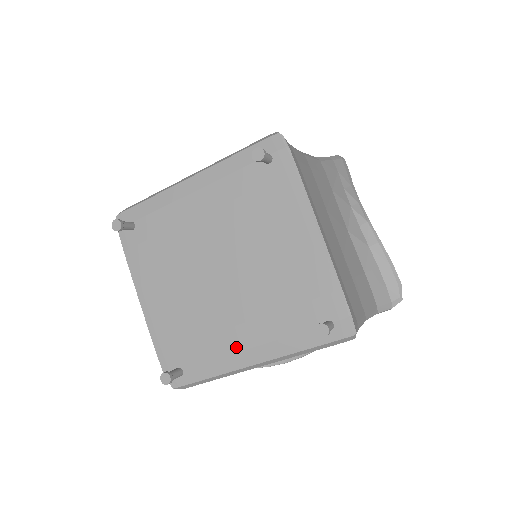
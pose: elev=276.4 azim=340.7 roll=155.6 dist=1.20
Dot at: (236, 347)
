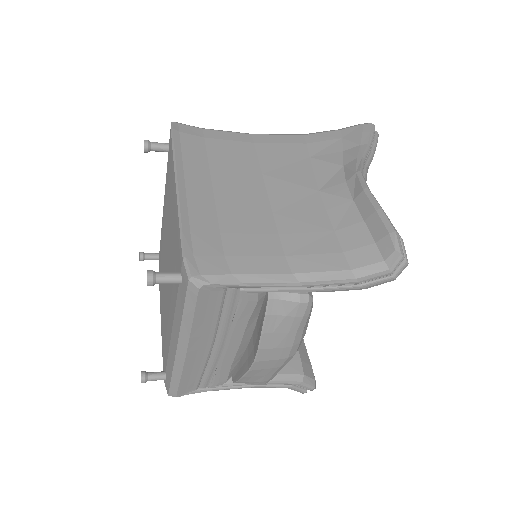
Dot at: (170, 334)
